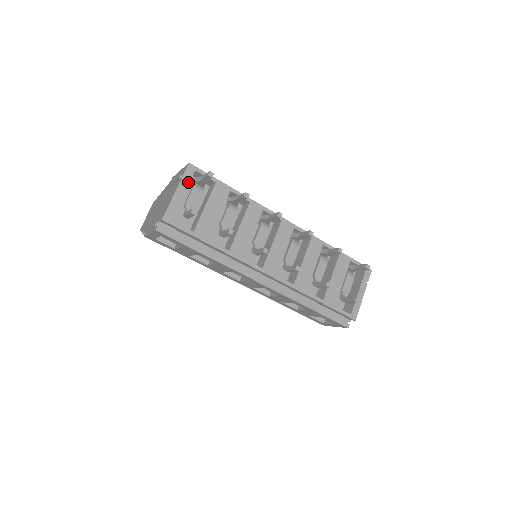
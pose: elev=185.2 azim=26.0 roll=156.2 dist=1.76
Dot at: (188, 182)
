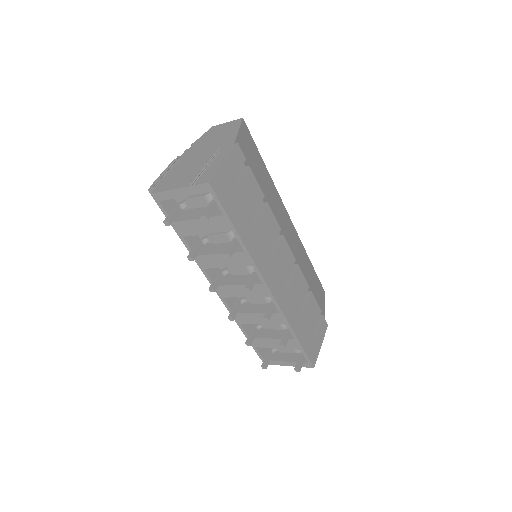
Dot at: (195, 193)
